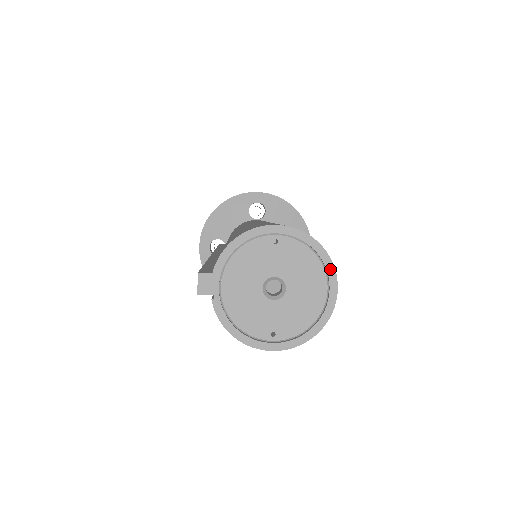
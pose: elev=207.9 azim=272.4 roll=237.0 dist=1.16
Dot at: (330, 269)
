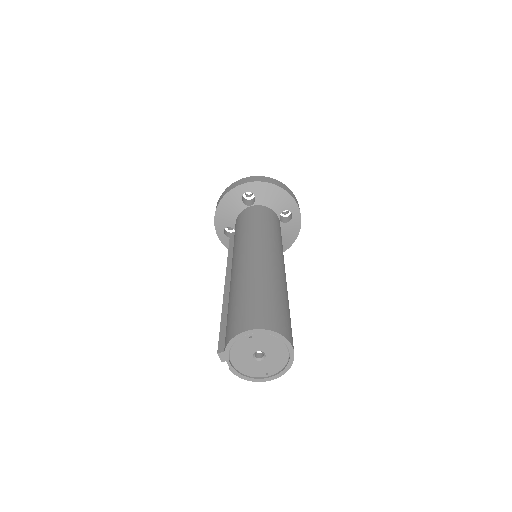
Dot at: (285, 341)
